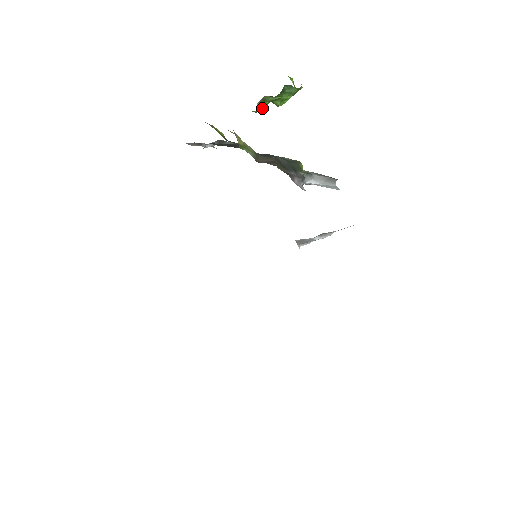
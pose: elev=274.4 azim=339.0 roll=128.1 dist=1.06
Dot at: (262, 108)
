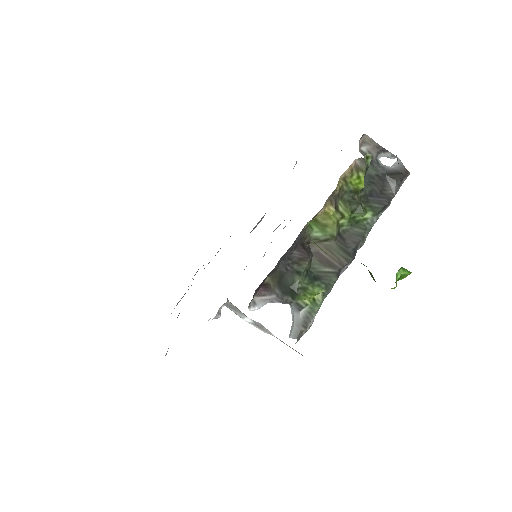
Dot at: occluded
